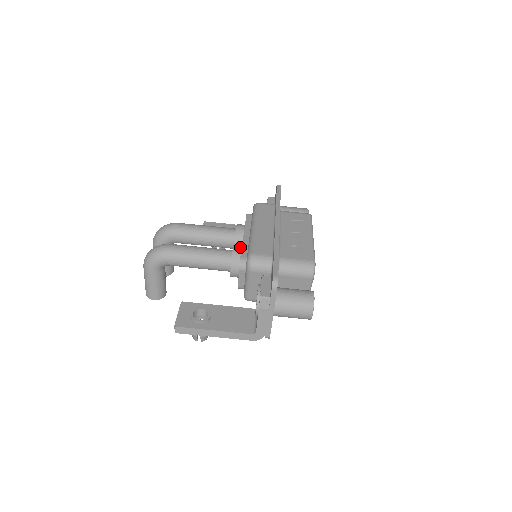
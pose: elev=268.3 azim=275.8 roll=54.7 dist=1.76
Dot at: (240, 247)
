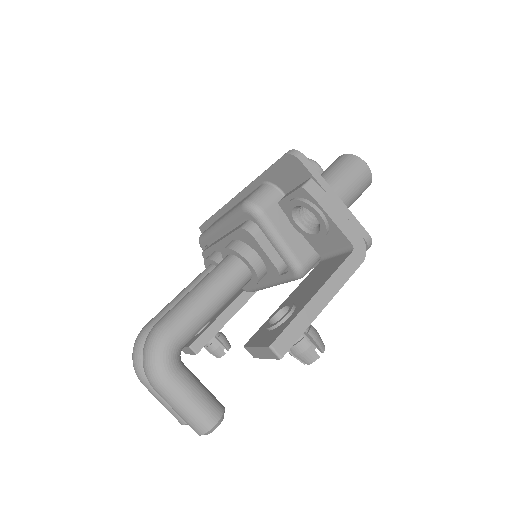
Dot at: (229, 243)
